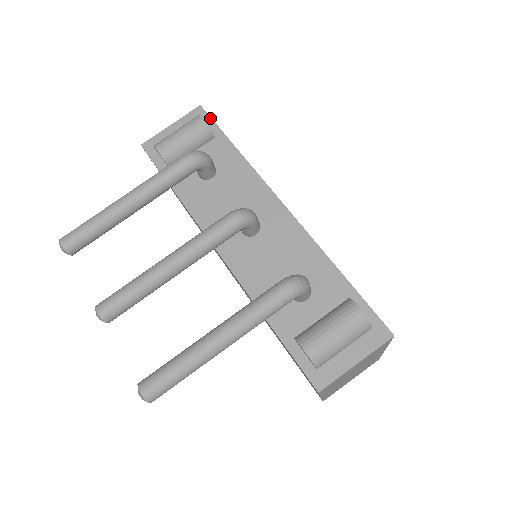
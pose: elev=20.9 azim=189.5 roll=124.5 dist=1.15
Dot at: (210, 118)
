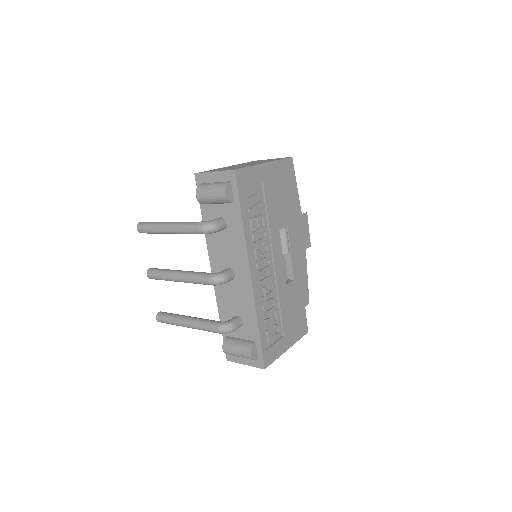
Dot at: (236, 186)
